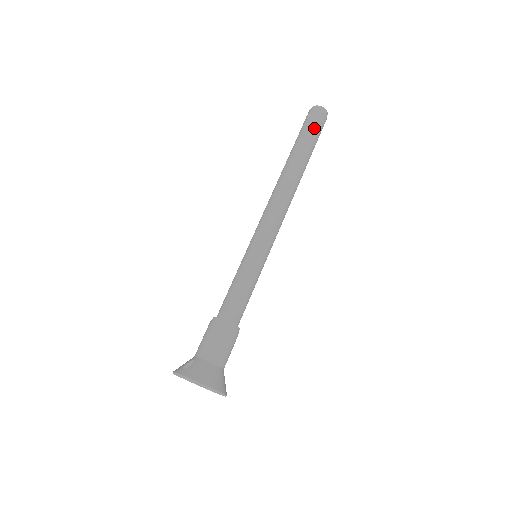
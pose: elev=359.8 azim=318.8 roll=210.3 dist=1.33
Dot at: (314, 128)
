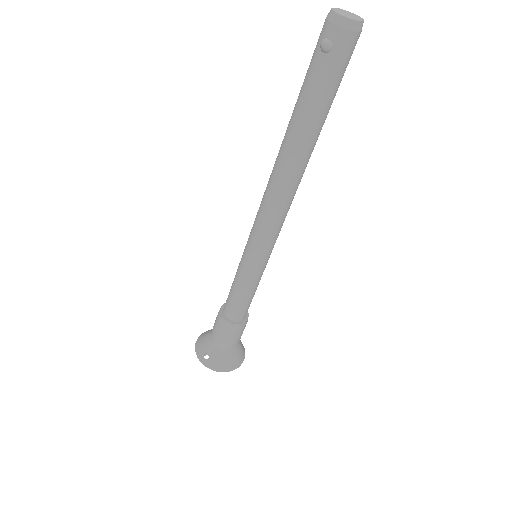
Dot at: (335, 76)
